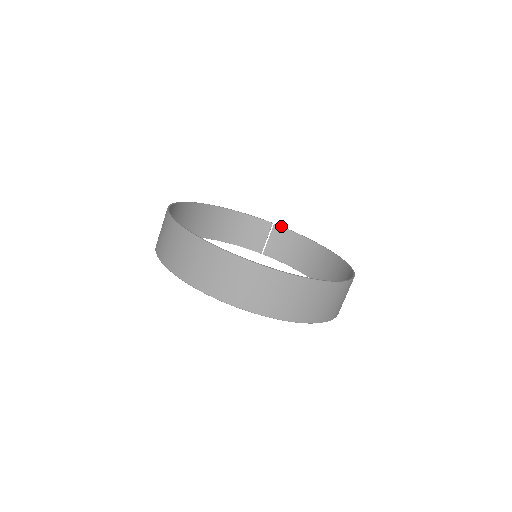
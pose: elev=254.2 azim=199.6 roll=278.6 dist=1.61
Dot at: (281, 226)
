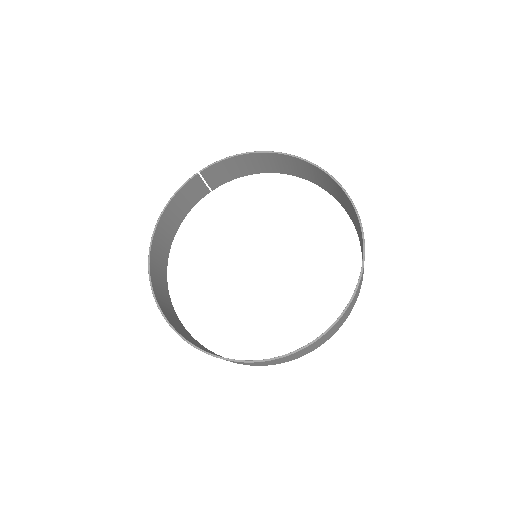
Dot at: (207, 167)
